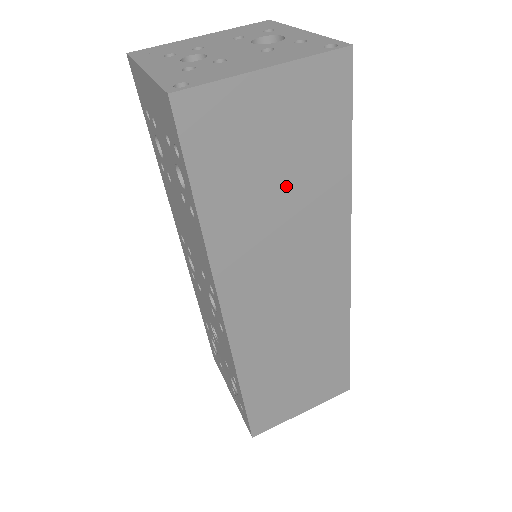
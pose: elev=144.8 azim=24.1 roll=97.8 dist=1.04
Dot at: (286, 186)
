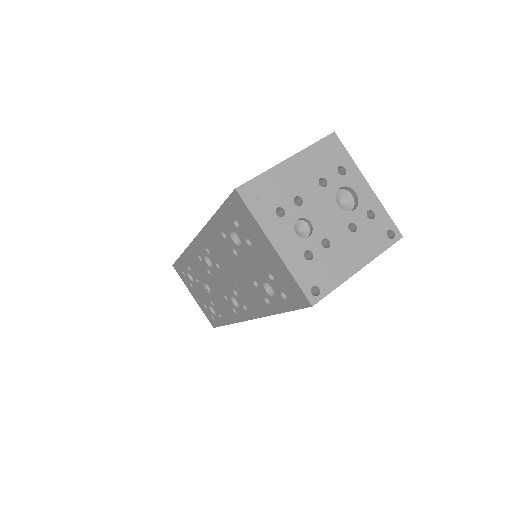
Dot at: occluded
